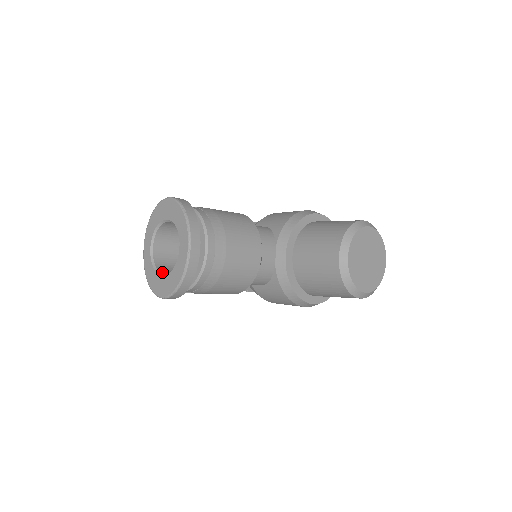
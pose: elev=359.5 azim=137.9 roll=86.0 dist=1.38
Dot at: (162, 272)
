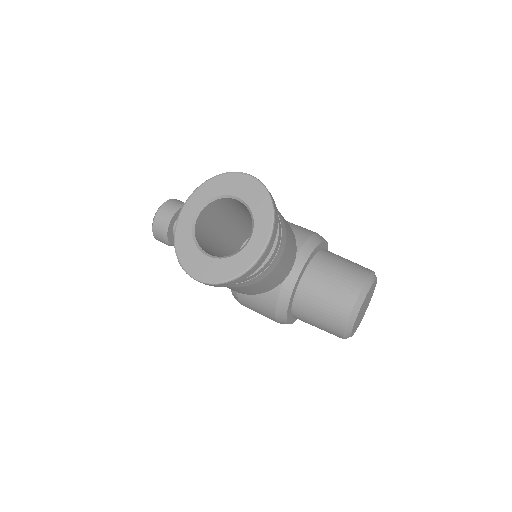
Dot at: (204, 250)
